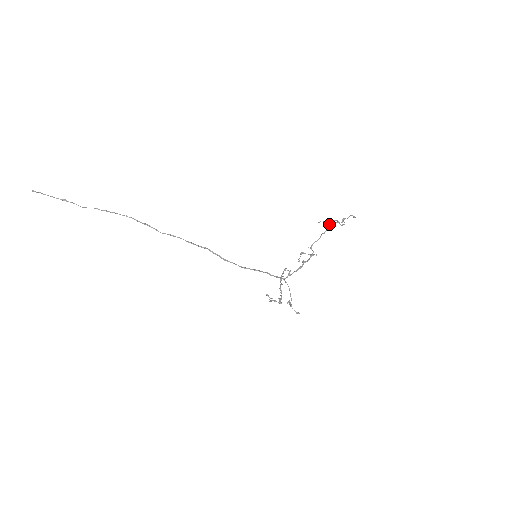
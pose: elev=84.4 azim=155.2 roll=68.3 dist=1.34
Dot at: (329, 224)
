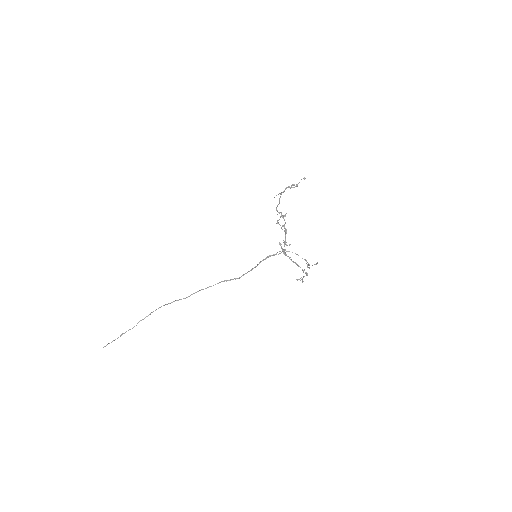
Dot at: (282, 192)
